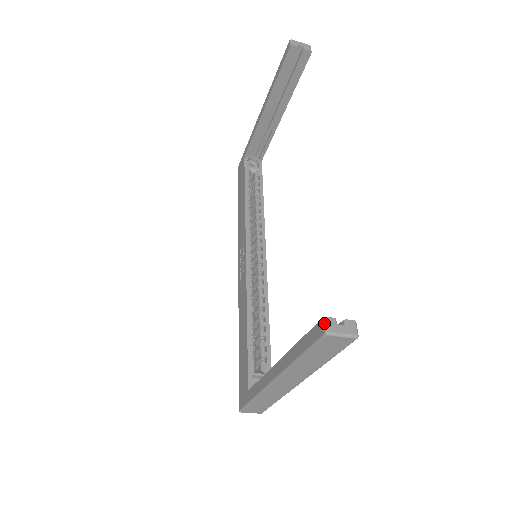
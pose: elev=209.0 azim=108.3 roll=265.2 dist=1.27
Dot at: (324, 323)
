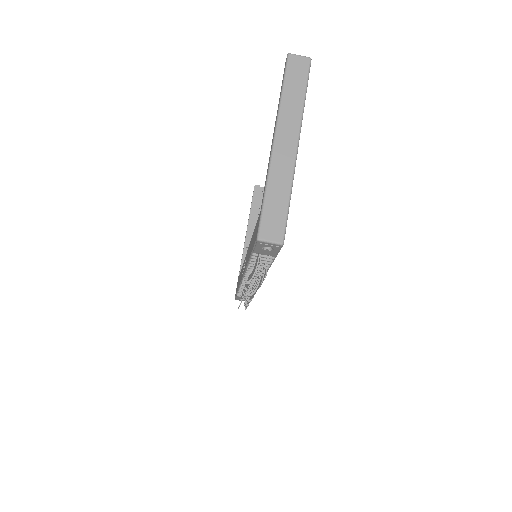
Dot at: (286, 58)
